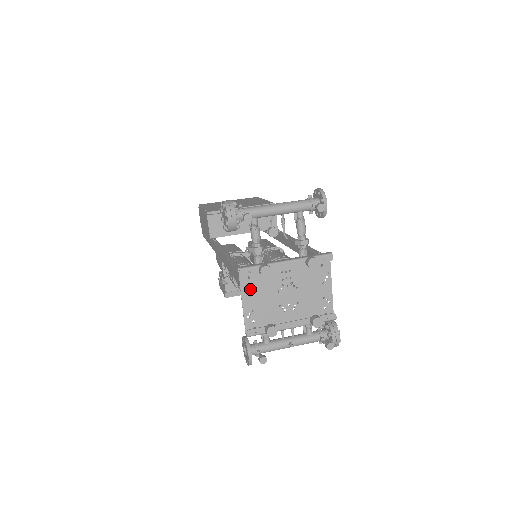
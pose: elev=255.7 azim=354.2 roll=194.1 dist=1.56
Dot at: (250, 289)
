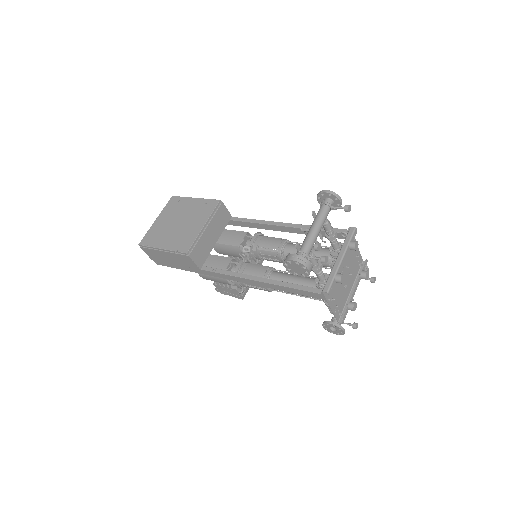
Dot at: (331, 296)
